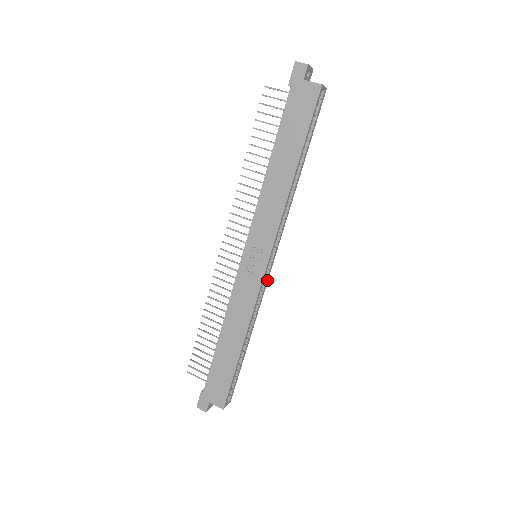
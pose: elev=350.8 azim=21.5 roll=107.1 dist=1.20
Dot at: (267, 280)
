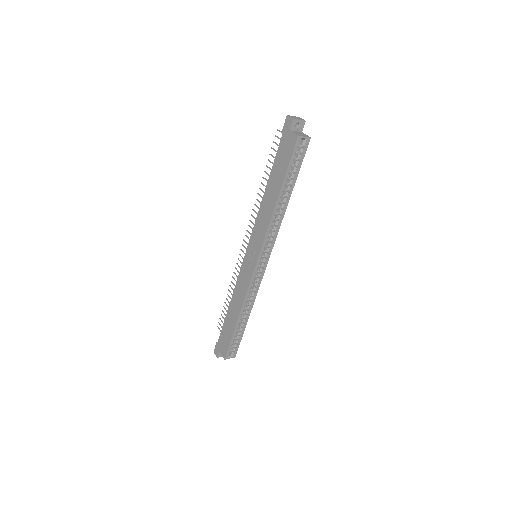
Dot at: (262, 276)
